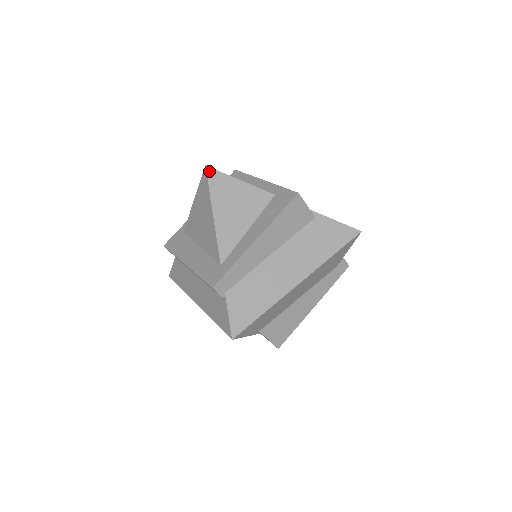
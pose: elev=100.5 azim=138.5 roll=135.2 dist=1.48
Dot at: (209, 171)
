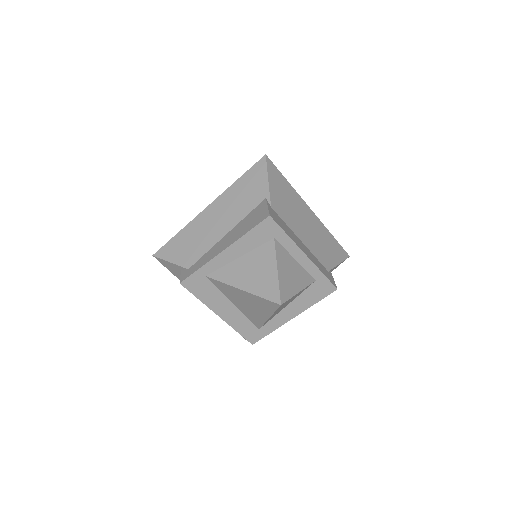
Dot at: (281, 305)
